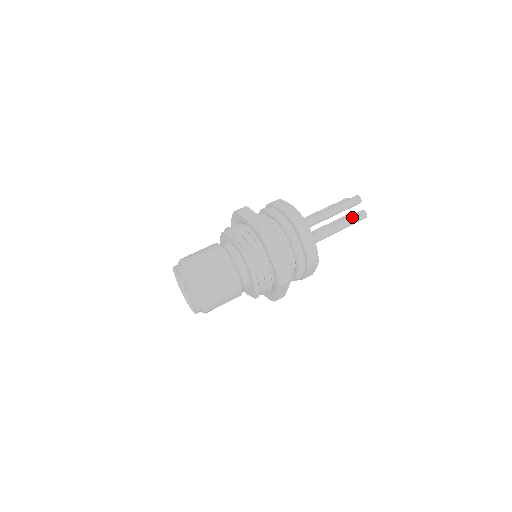
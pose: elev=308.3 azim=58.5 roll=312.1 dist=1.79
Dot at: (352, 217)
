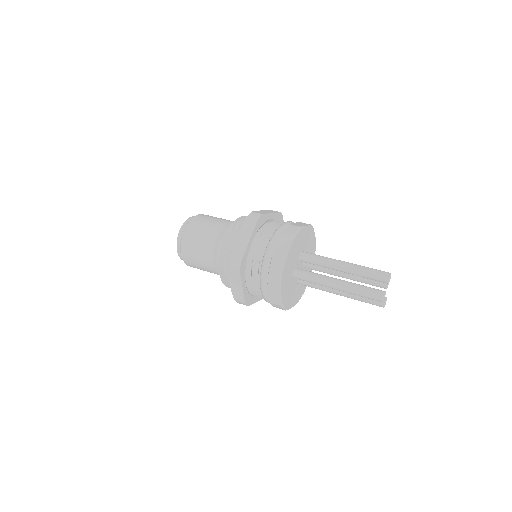
Dot at: (364, 286)
